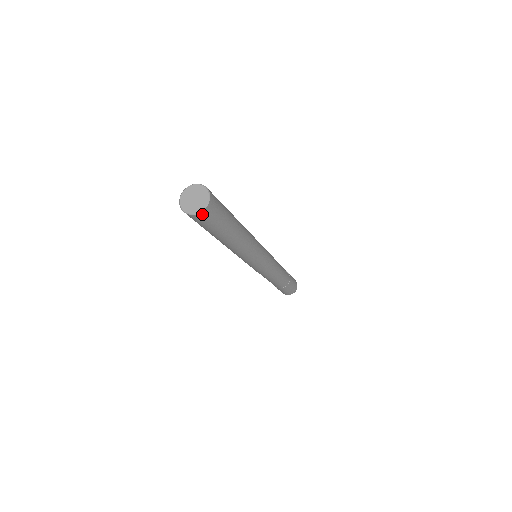
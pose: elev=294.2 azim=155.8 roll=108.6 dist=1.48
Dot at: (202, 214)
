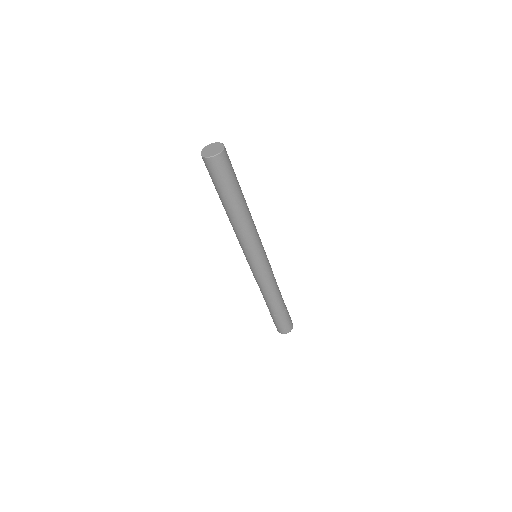
Dot at: (206, 160)
